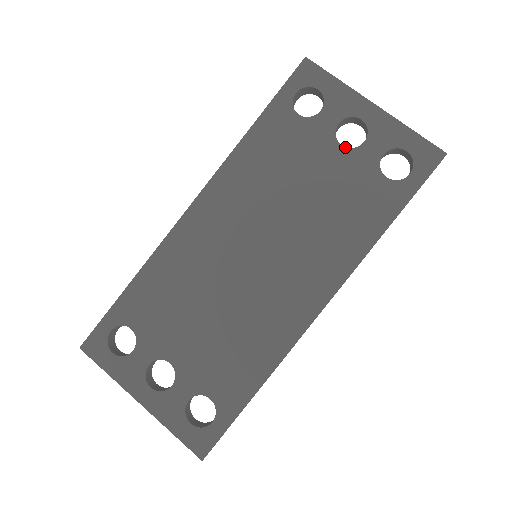
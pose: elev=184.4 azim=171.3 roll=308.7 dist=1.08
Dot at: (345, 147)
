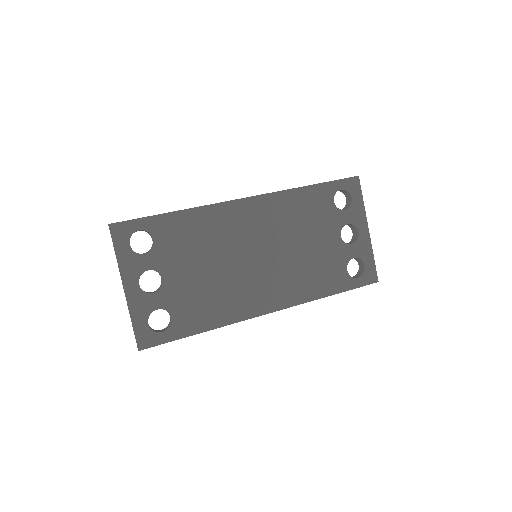
Dot at: (341, 239)
